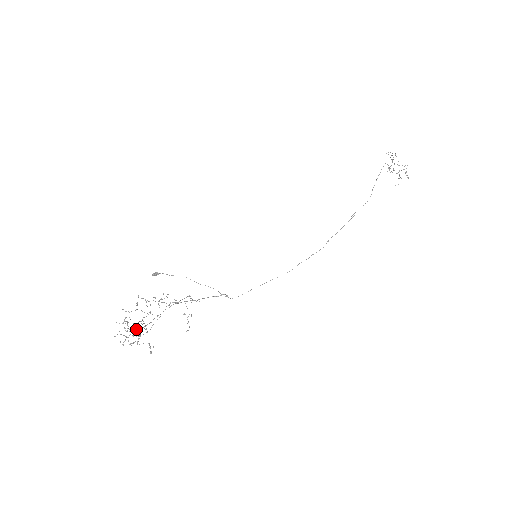
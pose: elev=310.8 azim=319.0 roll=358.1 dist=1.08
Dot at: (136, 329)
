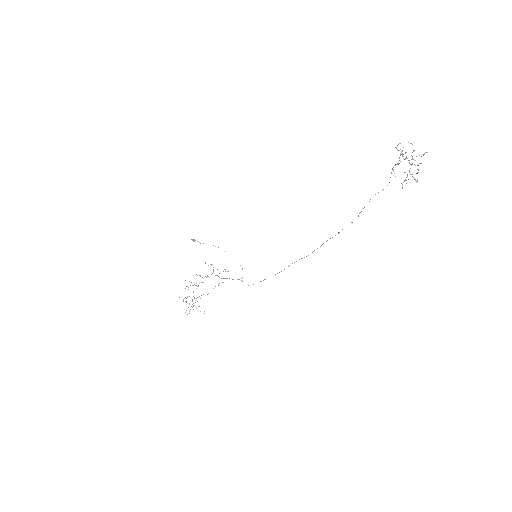
Dot at: occluded
